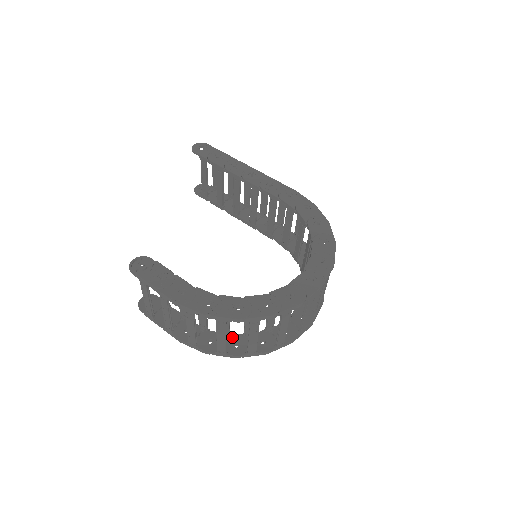
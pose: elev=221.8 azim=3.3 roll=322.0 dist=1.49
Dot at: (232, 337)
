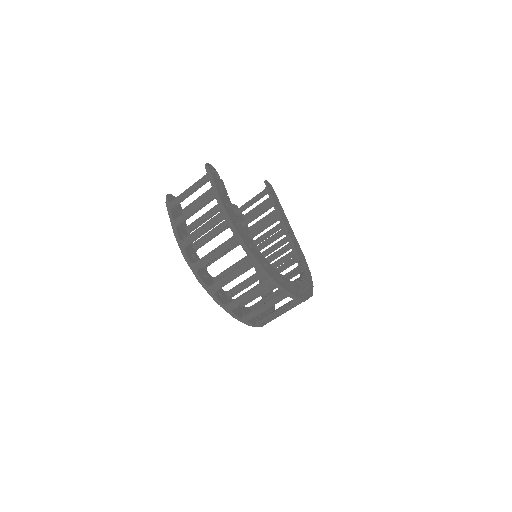
Dot at: (206, 271)
